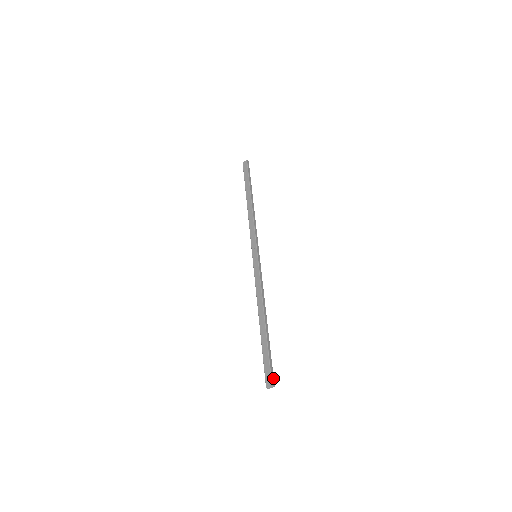
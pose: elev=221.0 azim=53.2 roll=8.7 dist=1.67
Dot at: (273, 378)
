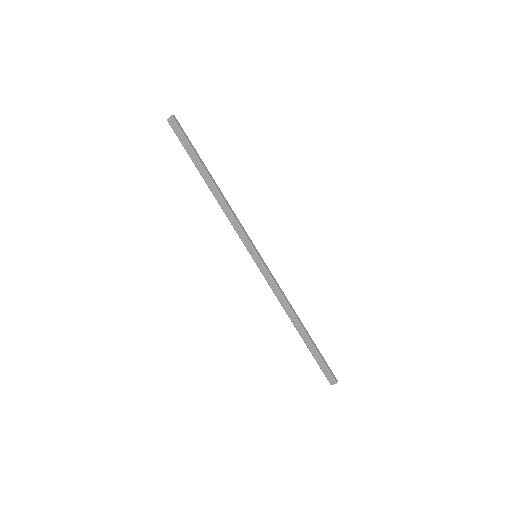
Dot at: (333, 375)
